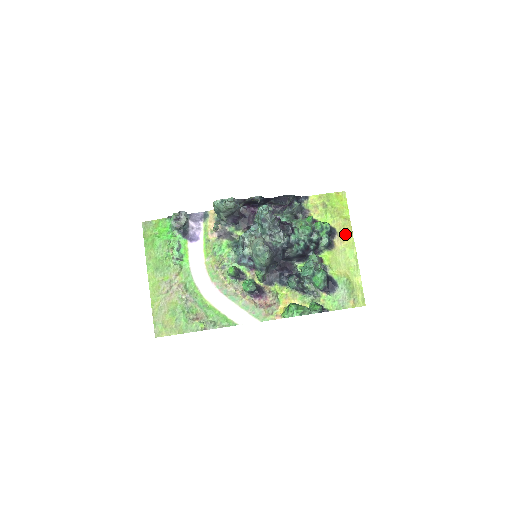
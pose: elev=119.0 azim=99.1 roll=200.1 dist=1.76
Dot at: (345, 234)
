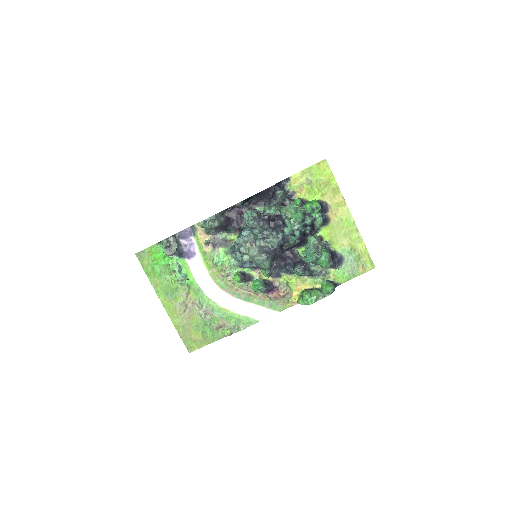
Dot at: (337, 204)
